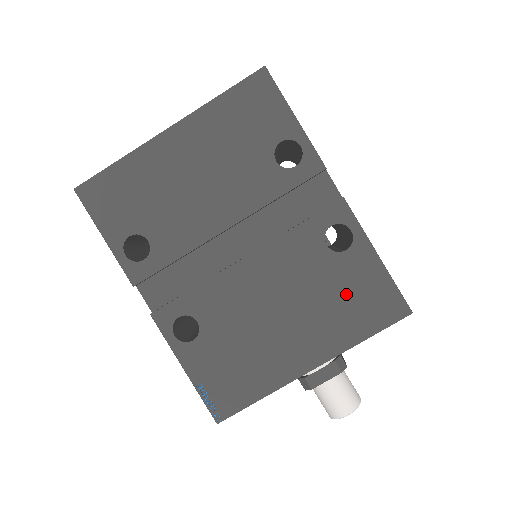
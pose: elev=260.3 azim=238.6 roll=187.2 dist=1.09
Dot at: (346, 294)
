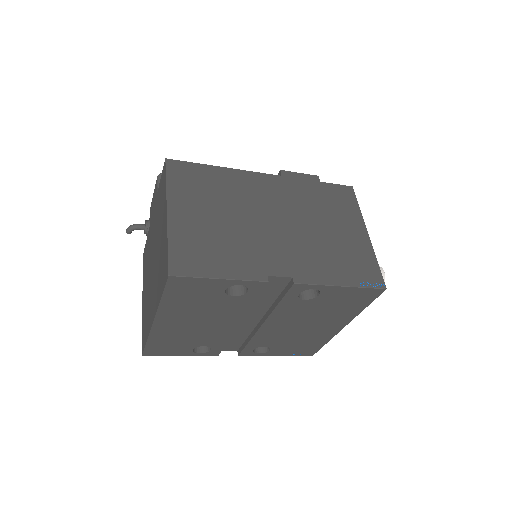
Dot at: (337, 304)
